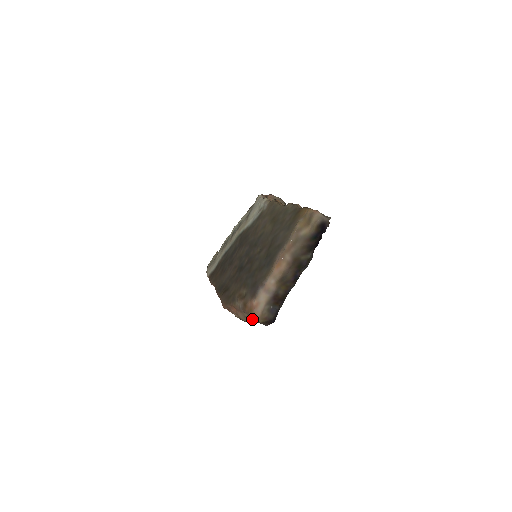
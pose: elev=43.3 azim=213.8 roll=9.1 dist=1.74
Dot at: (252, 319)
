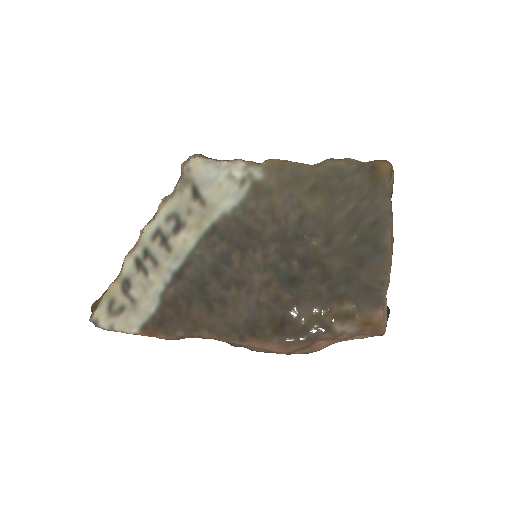
Dot at: (366, 337)
